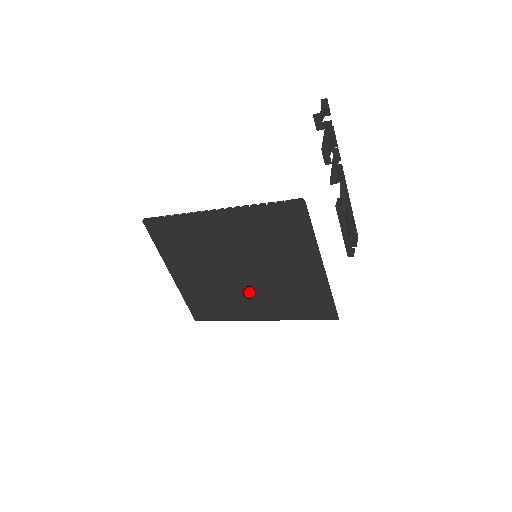
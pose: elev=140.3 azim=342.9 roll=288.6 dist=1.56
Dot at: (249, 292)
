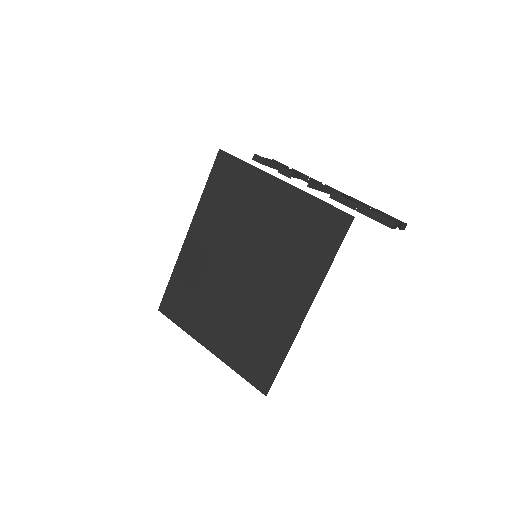
Dot at: (267, 288)
